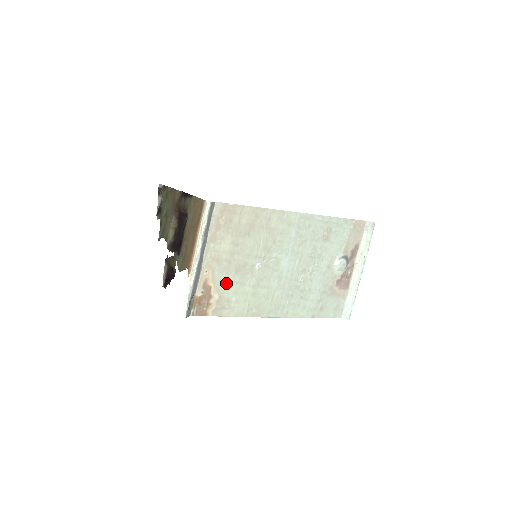
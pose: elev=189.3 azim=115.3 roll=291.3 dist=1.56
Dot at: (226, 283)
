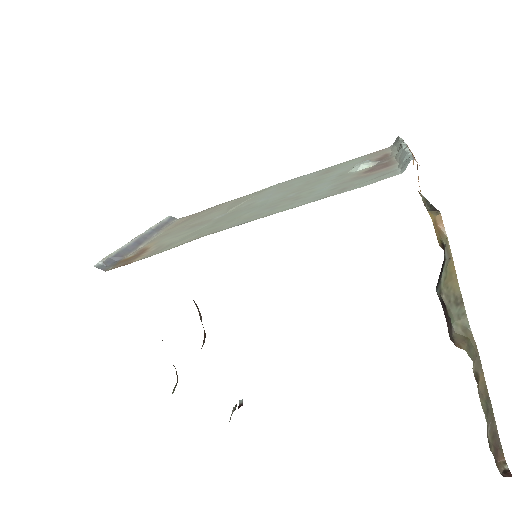
Dot at: (171, 239)
